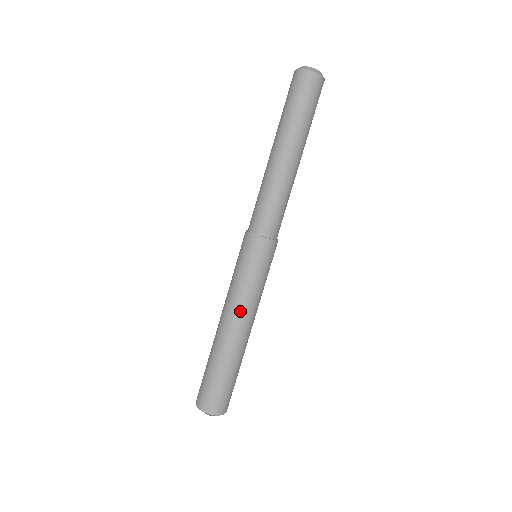
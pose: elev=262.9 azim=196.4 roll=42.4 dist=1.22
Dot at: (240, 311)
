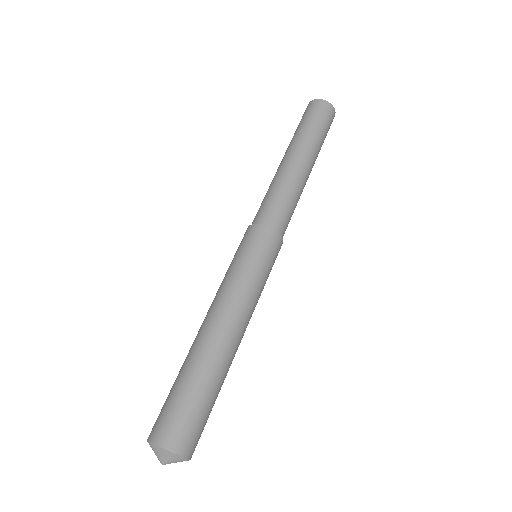
Dot at: (220, 302)
